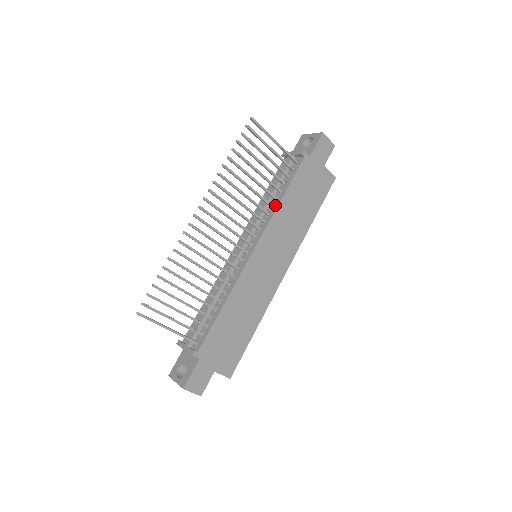
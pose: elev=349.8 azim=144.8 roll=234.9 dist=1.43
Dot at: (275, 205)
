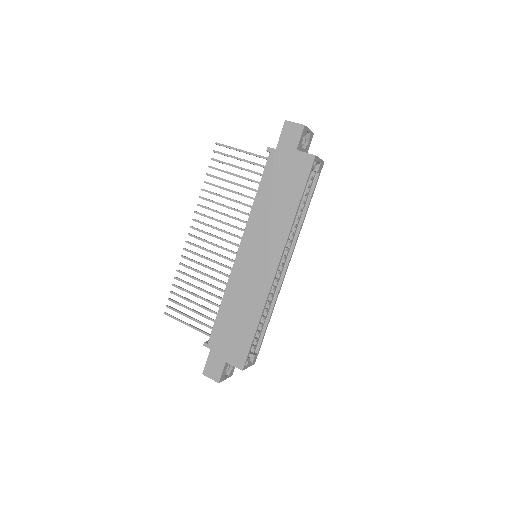
Dot at: (254, 206)
